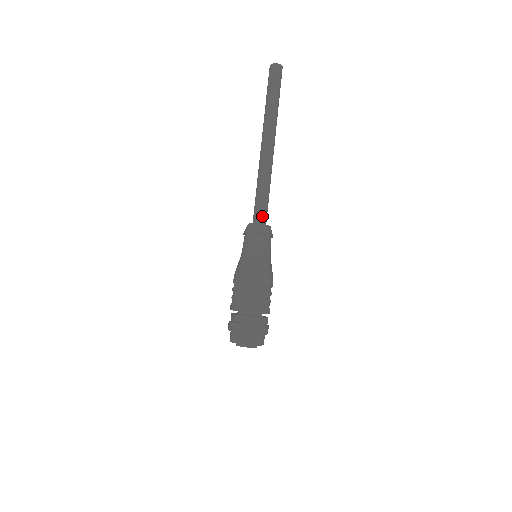
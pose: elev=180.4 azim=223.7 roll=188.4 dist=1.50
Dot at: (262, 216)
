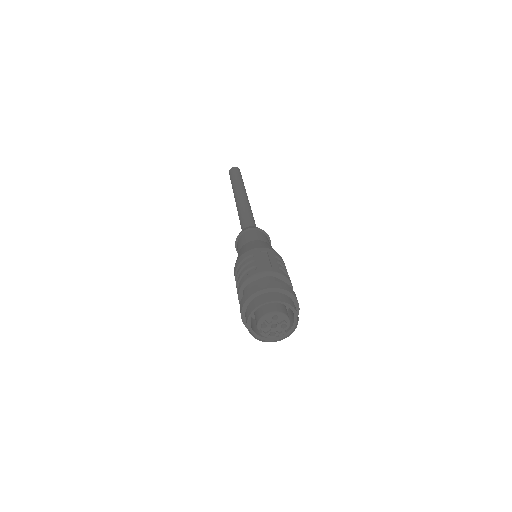
Dot at: occluded
